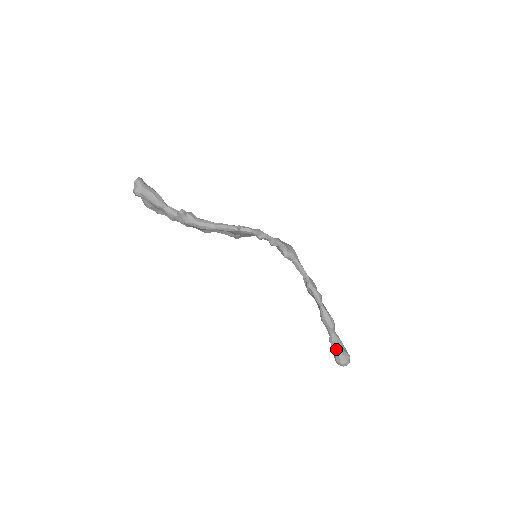
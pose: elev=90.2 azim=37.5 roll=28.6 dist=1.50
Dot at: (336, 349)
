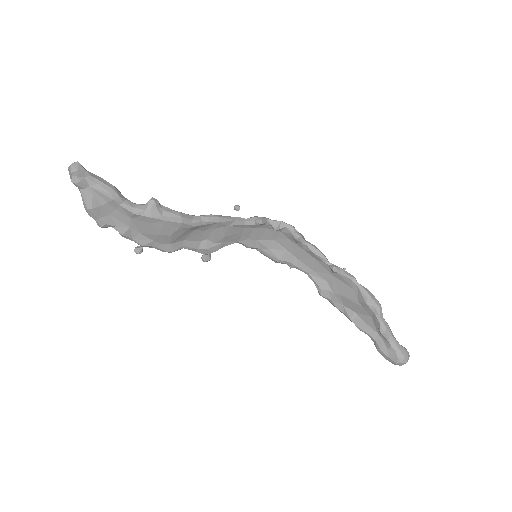
Dot at: (392, 340)
